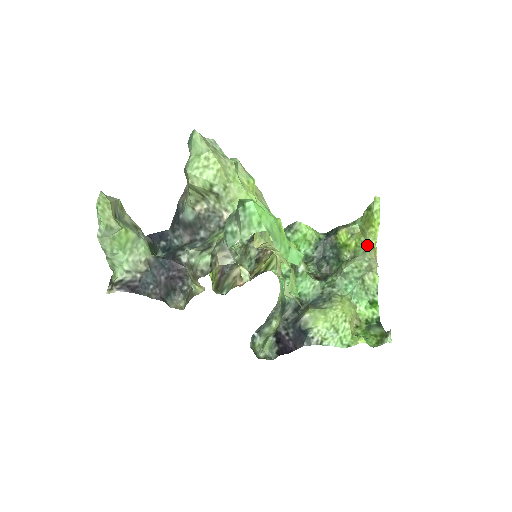
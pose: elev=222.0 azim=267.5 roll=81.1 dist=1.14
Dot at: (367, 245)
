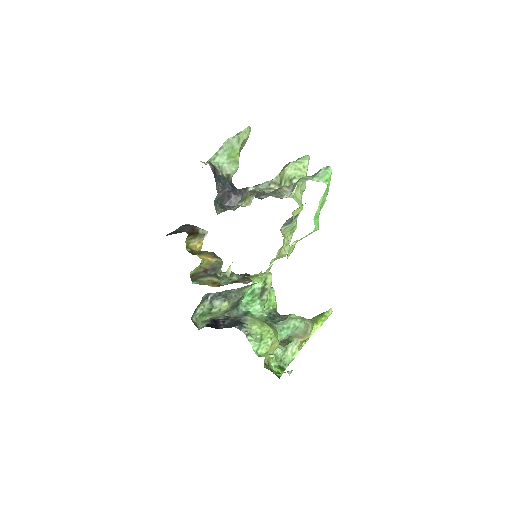
Dot at: occluded
